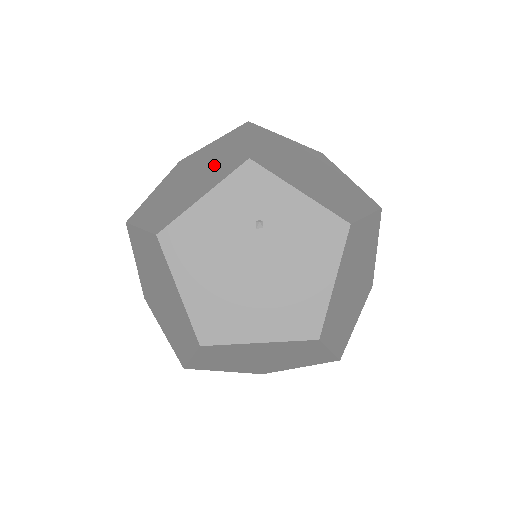
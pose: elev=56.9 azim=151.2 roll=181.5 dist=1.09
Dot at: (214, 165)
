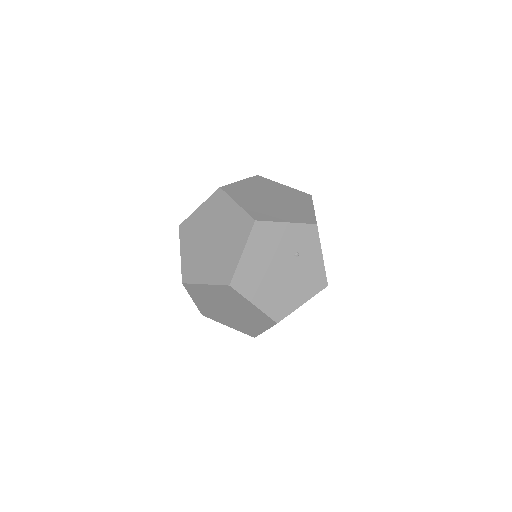
Dot at: (291, 206)
